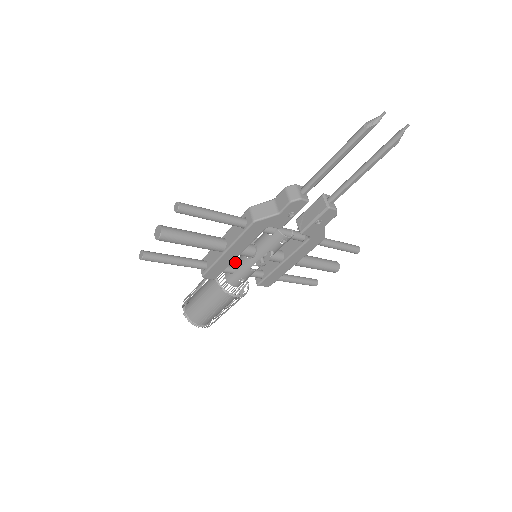
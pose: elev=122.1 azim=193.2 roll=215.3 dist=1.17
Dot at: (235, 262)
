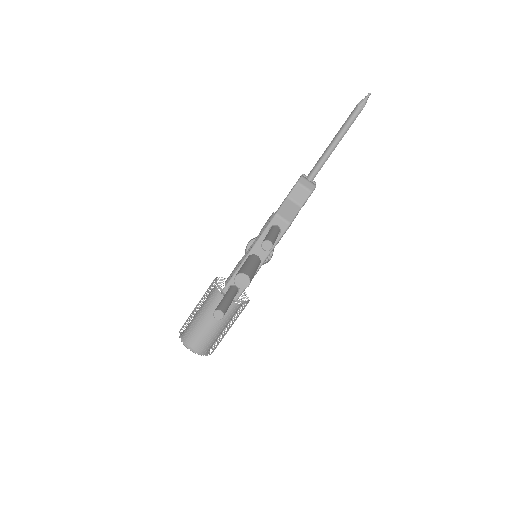
Dot at: occluded
